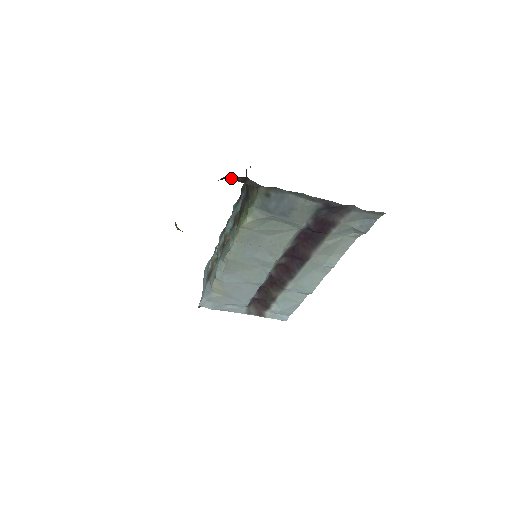
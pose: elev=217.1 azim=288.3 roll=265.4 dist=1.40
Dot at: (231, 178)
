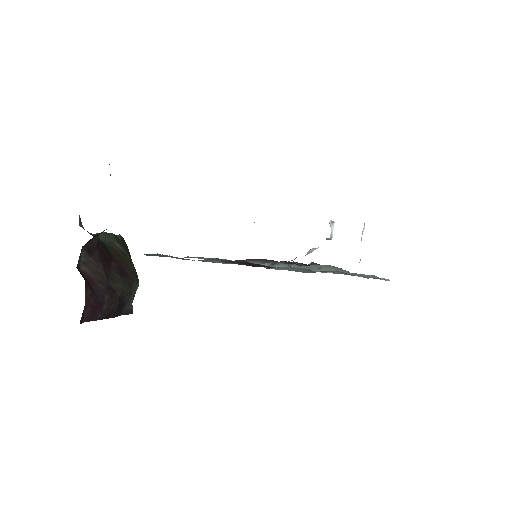
Dot at: occluded
